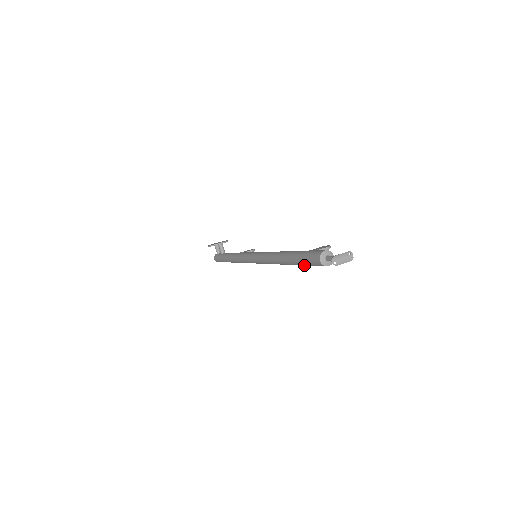
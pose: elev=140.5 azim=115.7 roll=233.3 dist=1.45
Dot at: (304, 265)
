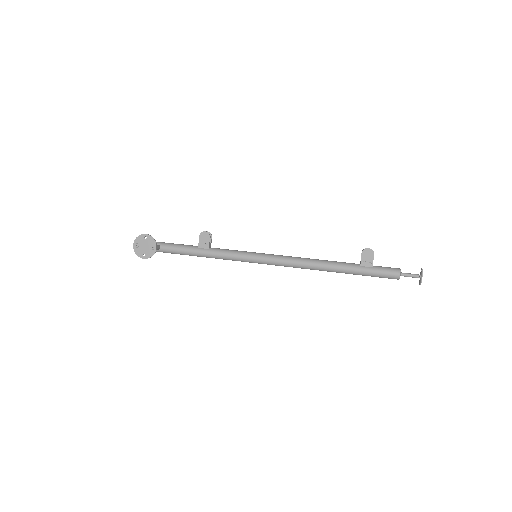
Dot at: occluded
